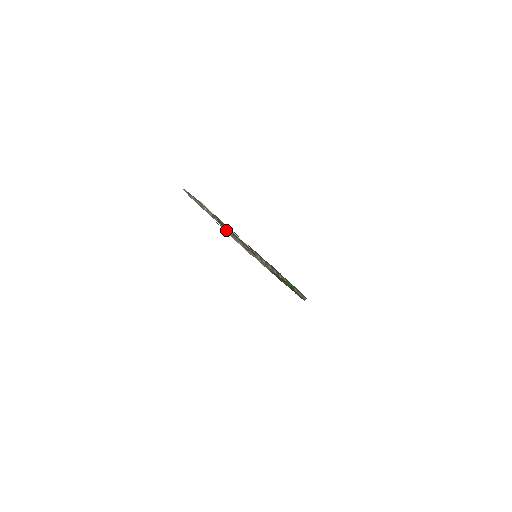
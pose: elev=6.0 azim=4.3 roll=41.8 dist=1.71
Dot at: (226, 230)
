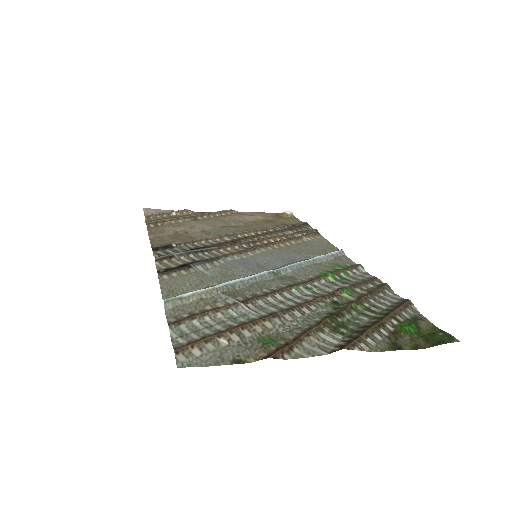
Dot at: (272, 334)
